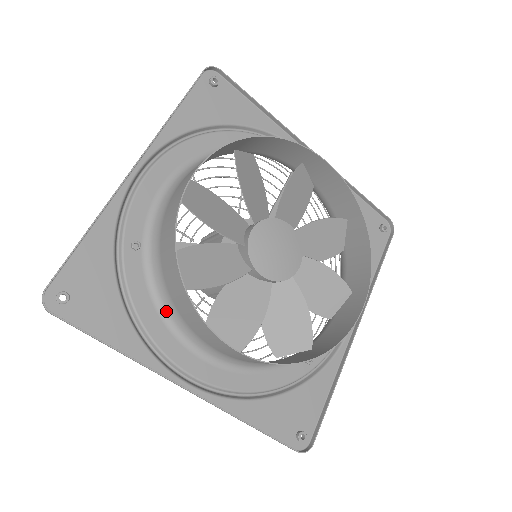
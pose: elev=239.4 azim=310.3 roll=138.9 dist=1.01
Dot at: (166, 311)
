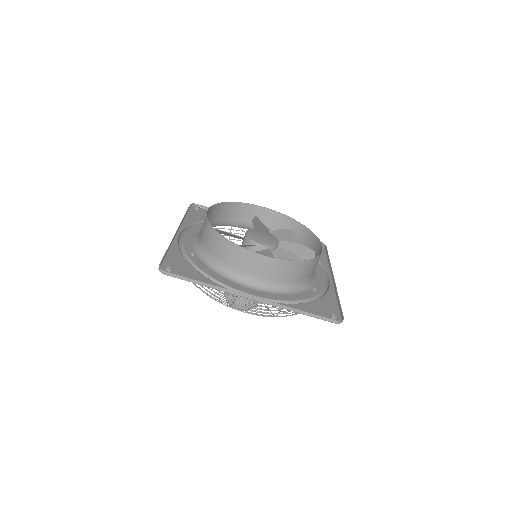
Dot at: (222, 272)
